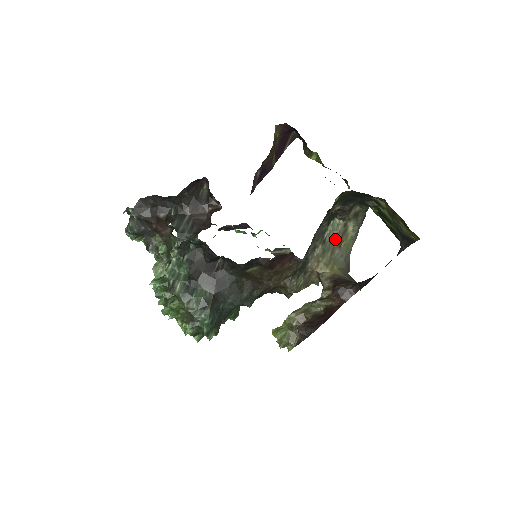
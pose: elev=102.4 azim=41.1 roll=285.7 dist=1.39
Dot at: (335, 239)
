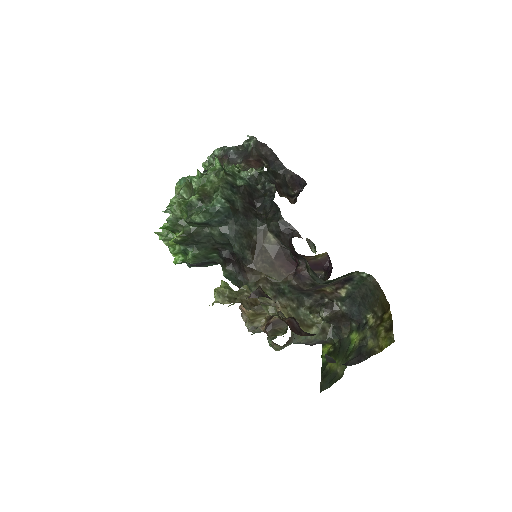
Dot at: (302, 319)
